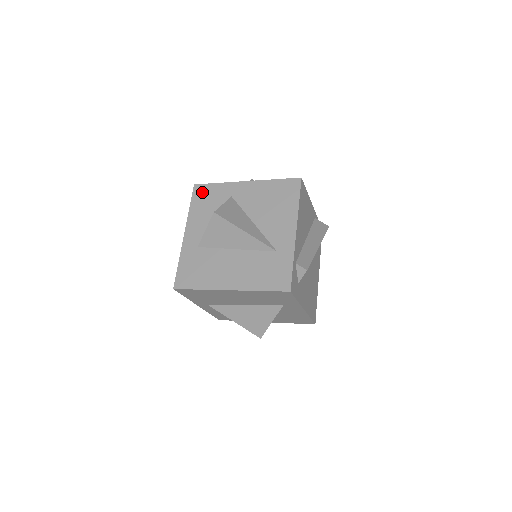
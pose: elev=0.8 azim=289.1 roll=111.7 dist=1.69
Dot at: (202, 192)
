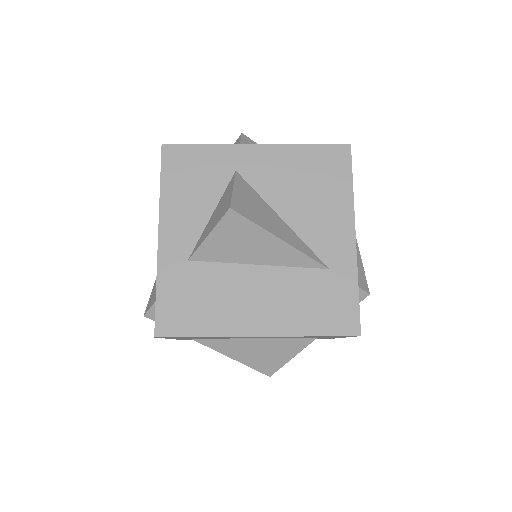
Dot at: (180, 160)
